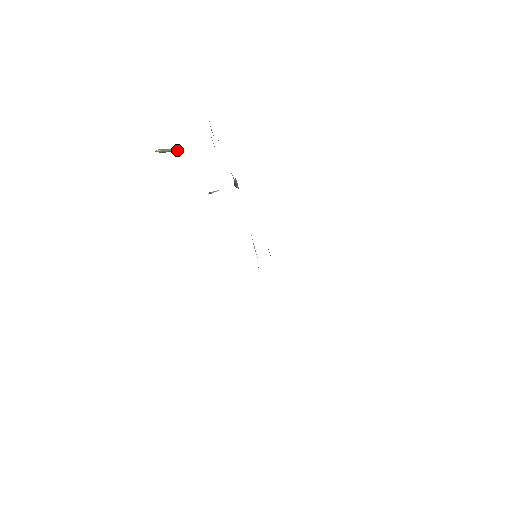
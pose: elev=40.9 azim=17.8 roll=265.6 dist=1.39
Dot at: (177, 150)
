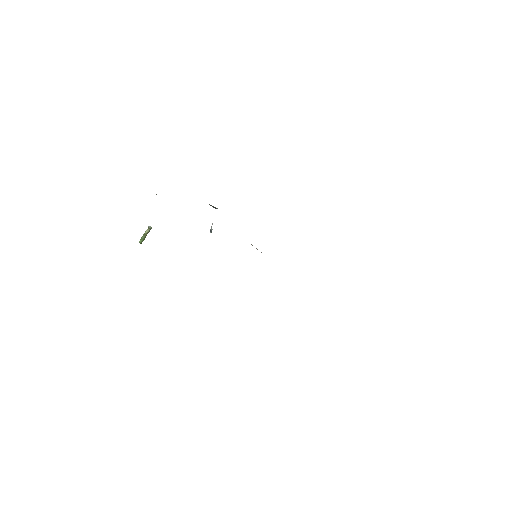
Dot at: (148, 229)
